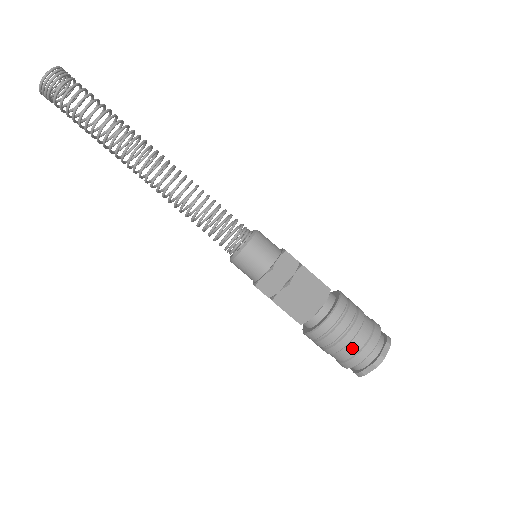
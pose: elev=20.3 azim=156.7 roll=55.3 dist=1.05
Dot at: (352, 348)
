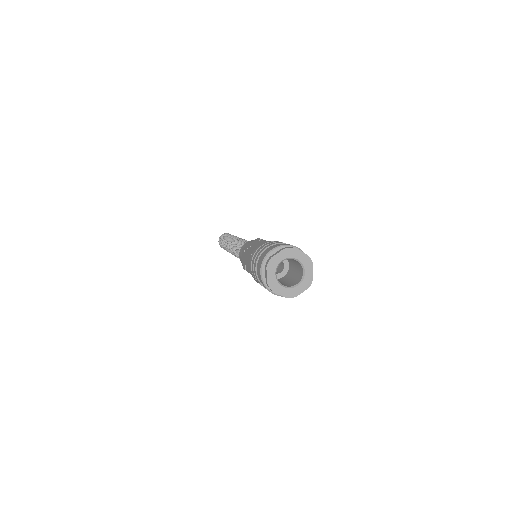
Dot at: (258, 265)
